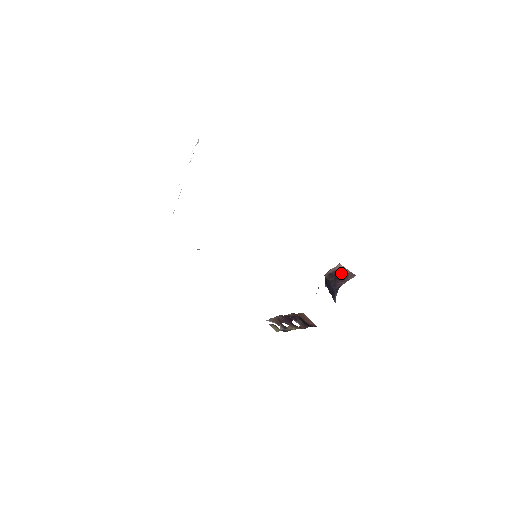
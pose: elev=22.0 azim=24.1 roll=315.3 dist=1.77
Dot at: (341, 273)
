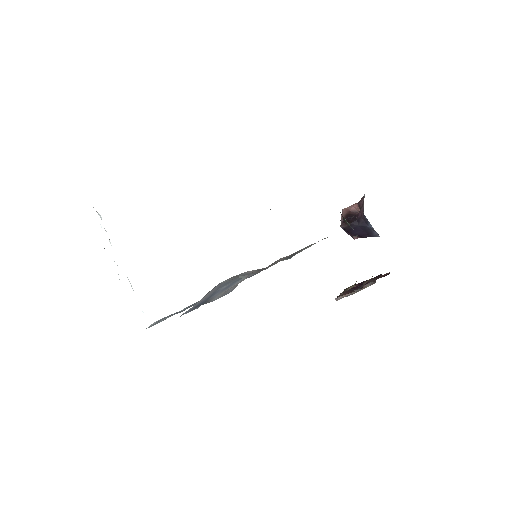
Dot at: (352, 213)
